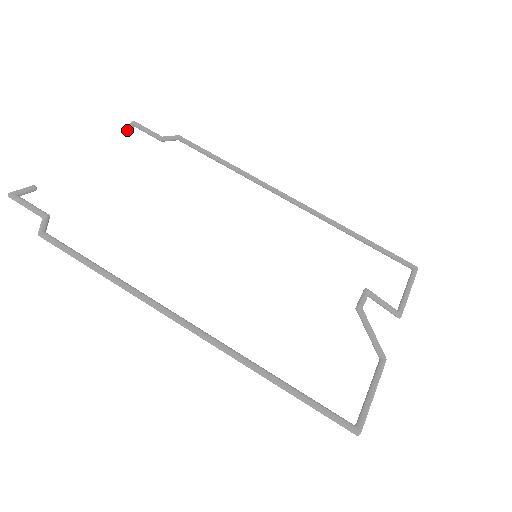
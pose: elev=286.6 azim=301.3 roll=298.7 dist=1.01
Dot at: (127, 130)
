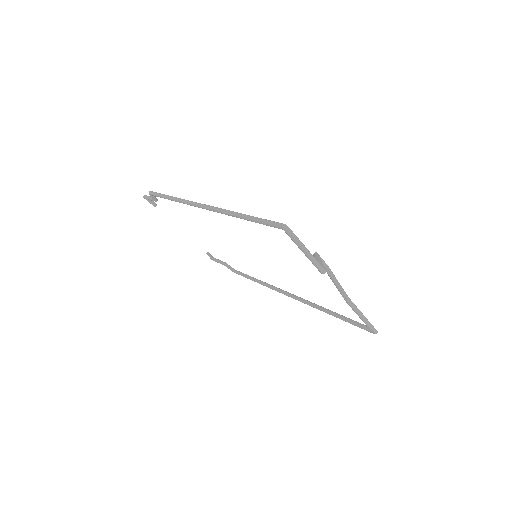
Dot at: occluded
